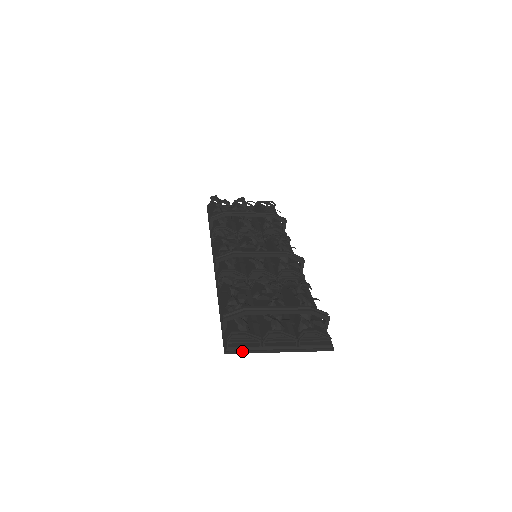
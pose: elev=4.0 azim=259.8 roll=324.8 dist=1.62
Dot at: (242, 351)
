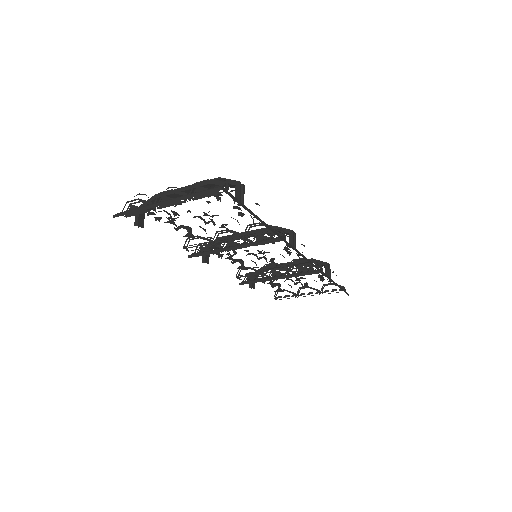
Dot at: (128, 211)
